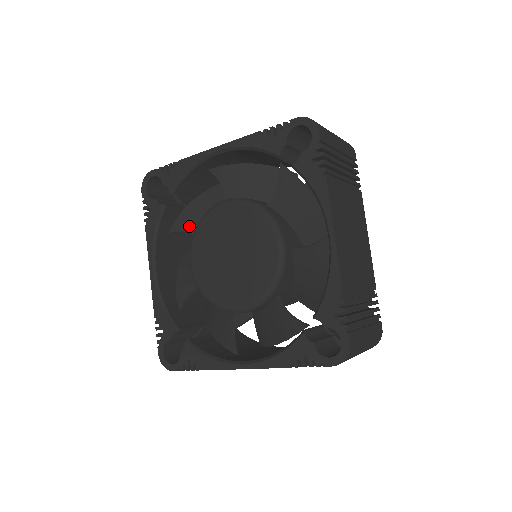
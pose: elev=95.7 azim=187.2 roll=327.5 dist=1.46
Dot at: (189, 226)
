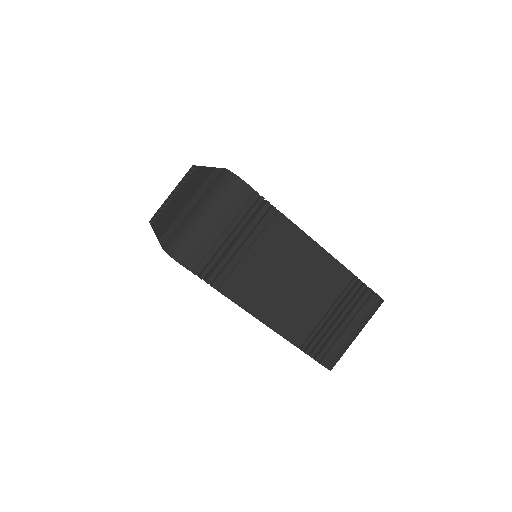
Dot at: occluded
